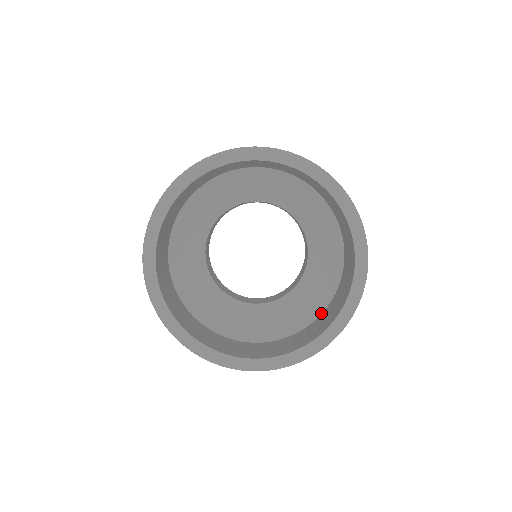
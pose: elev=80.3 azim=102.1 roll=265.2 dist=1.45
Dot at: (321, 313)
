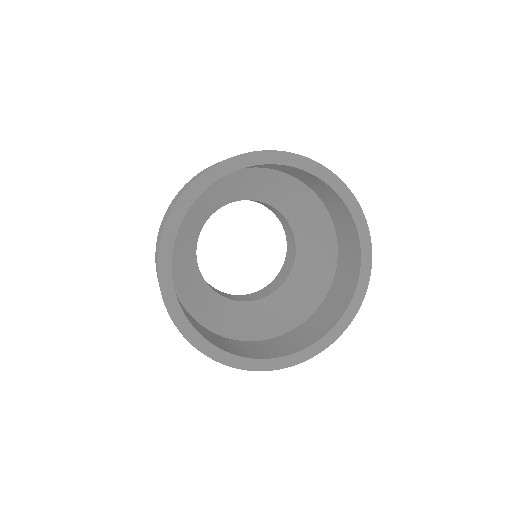
Dot at: (331, 283)
